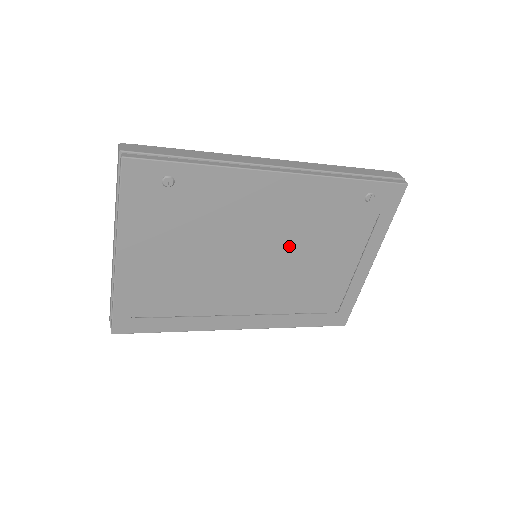
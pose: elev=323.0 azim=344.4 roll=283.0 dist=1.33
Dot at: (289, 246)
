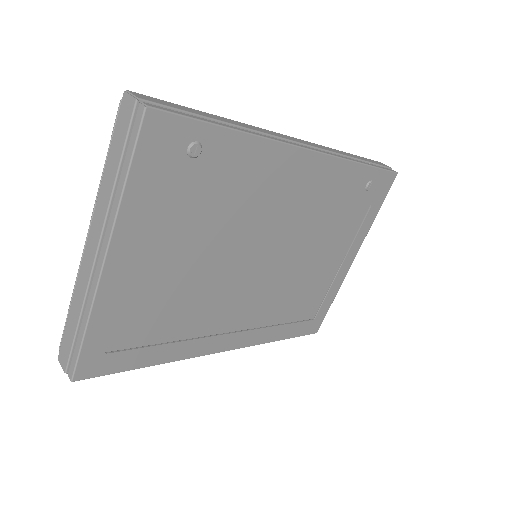
Dot at: (292, 242)
